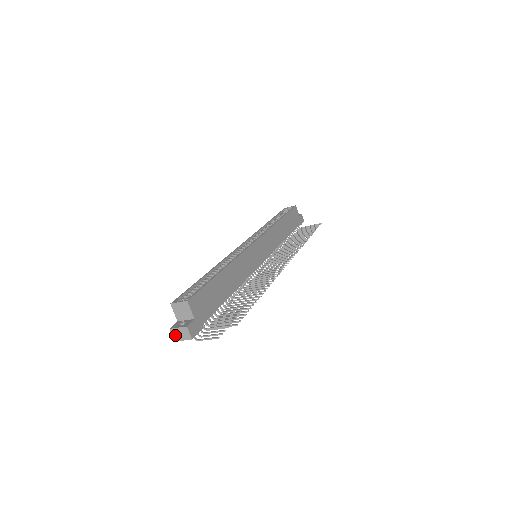
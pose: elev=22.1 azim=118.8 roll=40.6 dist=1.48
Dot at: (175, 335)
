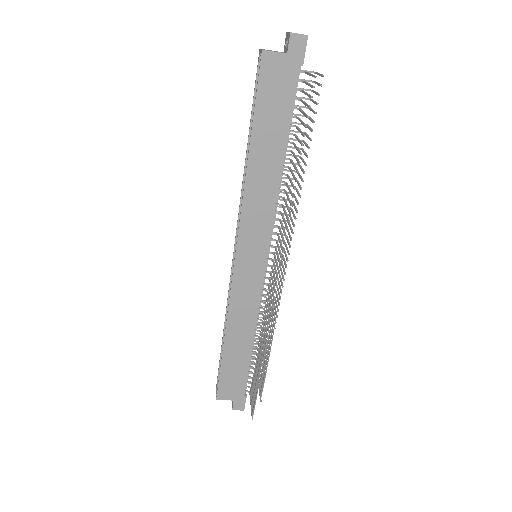
Dot at: occluded
